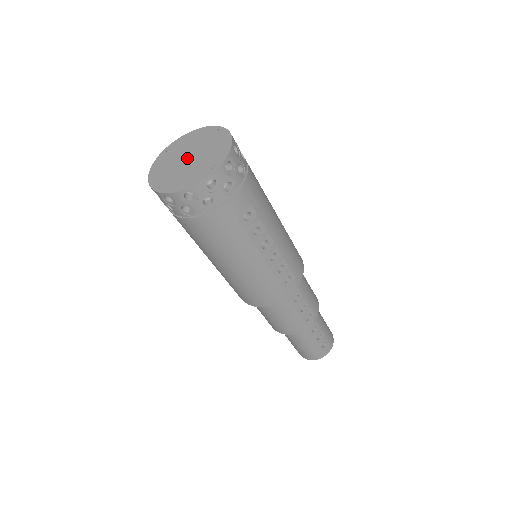
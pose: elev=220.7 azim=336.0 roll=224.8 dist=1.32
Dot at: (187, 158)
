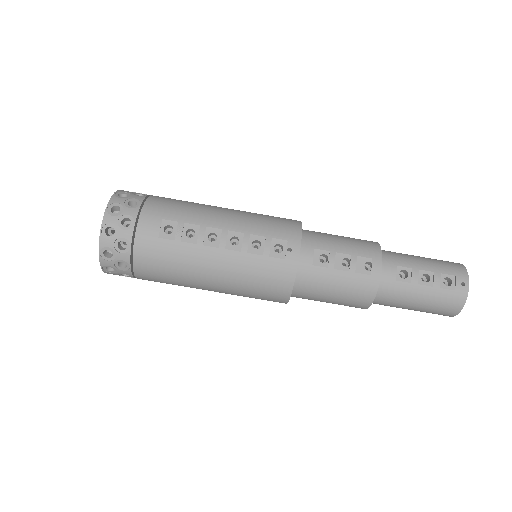
Dot at: occluded
